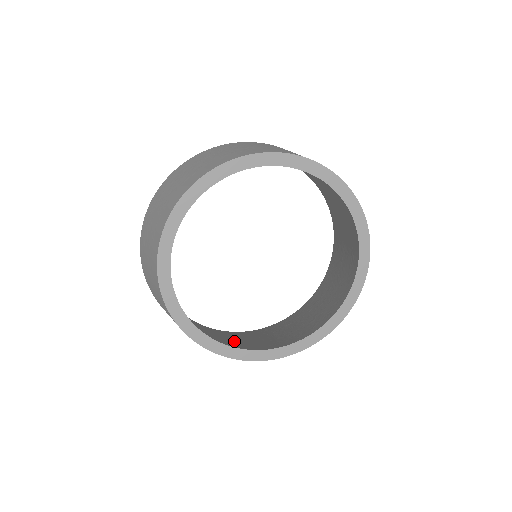
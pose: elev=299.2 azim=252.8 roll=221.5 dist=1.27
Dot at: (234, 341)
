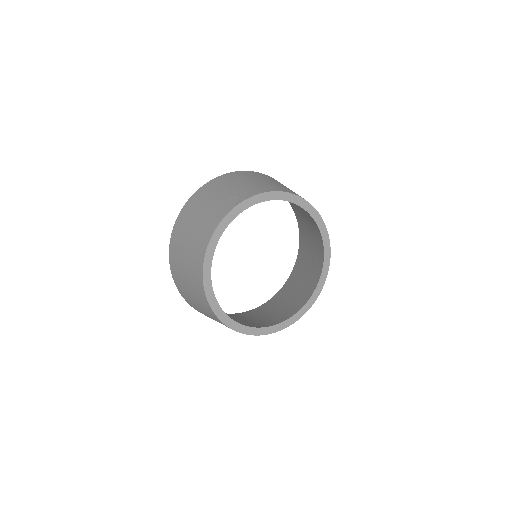
Dot at: (297, 296)
